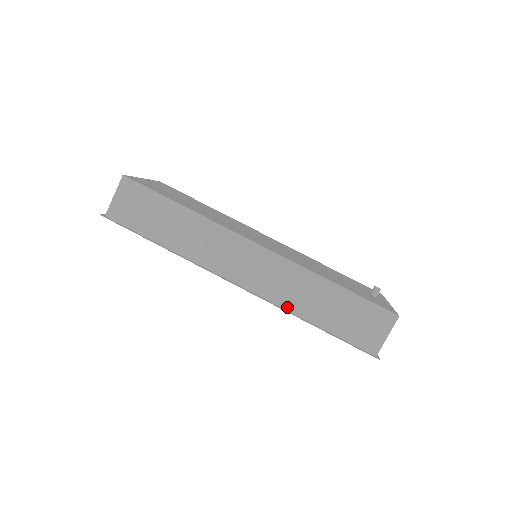
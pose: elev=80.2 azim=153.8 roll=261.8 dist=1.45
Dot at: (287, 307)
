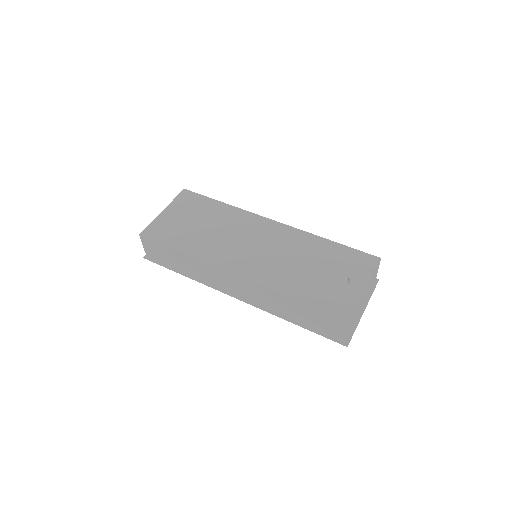
Dot at: (273, 310)
